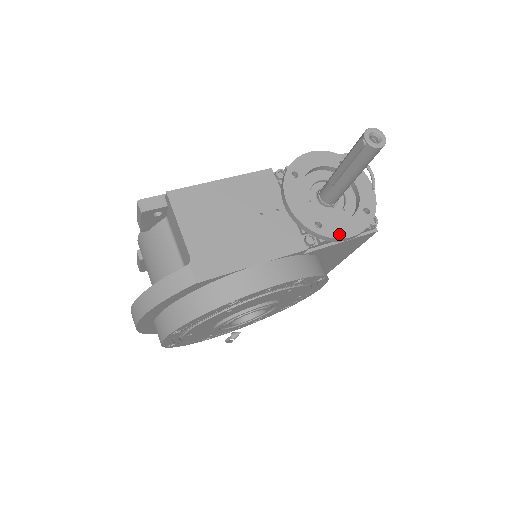
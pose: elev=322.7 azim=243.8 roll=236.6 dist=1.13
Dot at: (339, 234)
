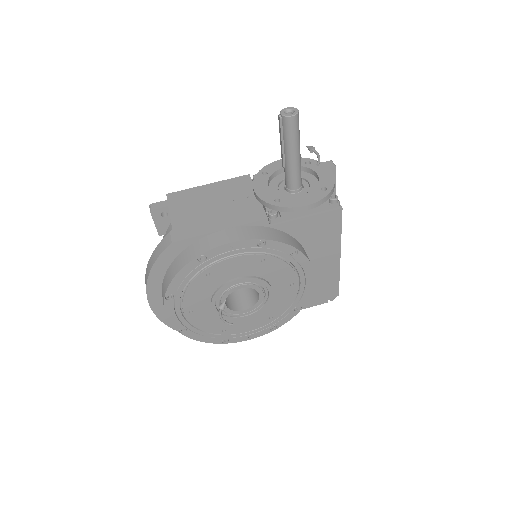
Dot at: (295, 205)
